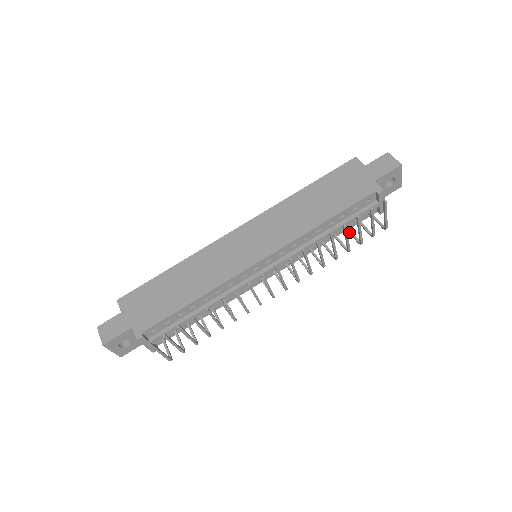
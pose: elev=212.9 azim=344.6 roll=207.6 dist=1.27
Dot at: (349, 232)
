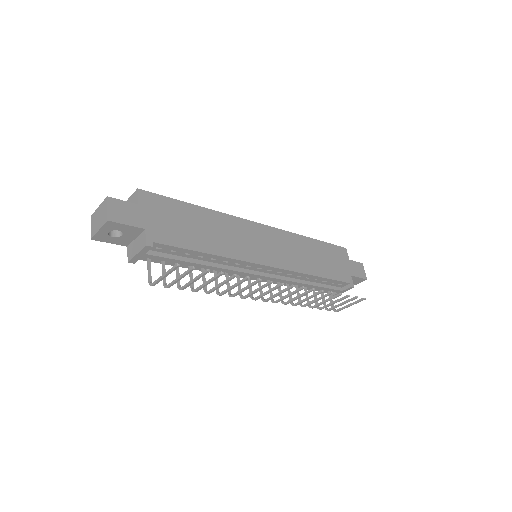
Dot at: occluded
